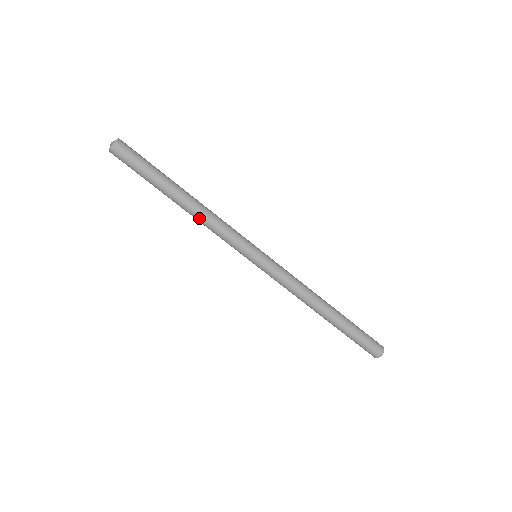
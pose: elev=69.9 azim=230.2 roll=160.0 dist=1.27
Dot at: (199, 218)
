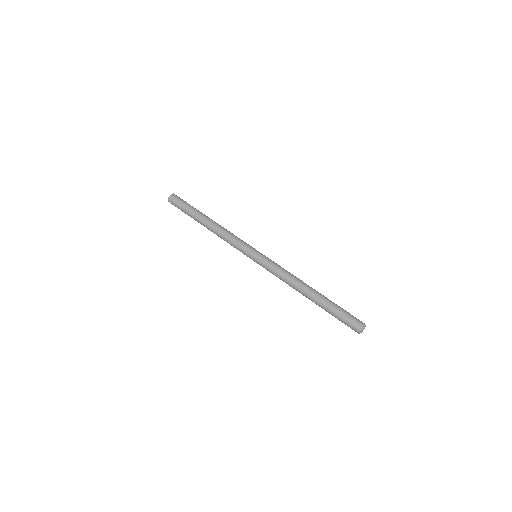
Dot at: (221, 227)
